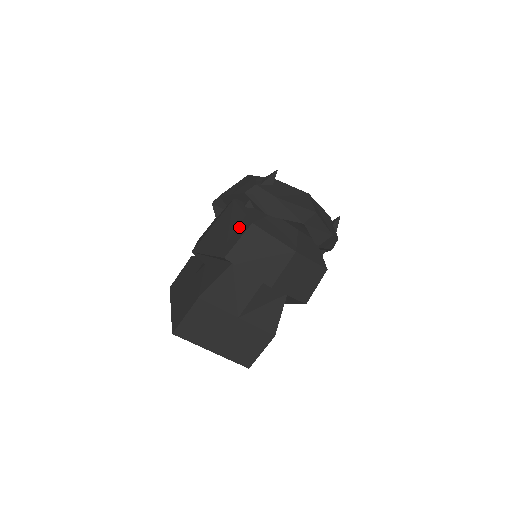
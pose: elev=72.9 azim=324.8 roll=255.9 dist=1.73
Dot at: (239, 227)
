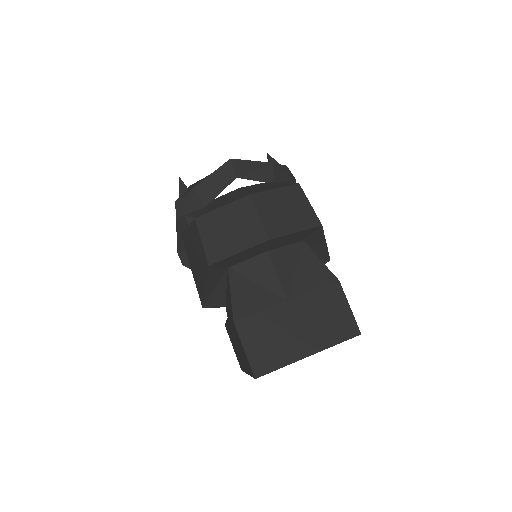
Dot at: (195, 236)
